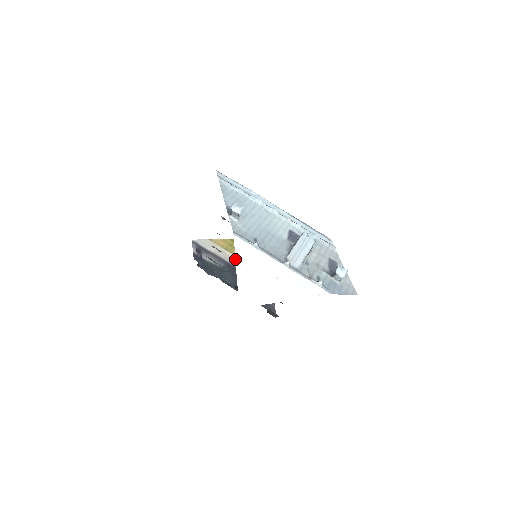
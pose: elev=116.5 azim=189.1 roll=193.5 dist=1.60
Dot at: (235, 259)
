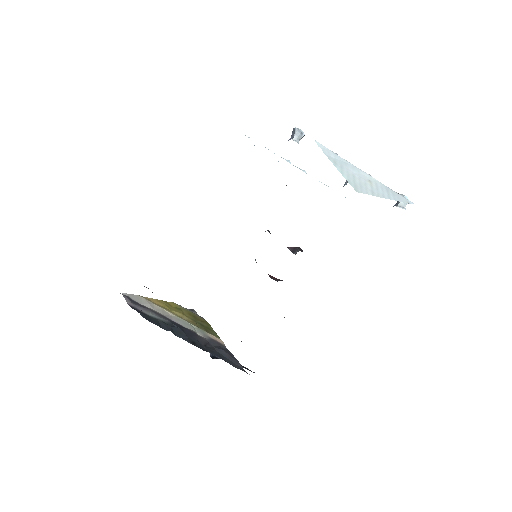
Dot at: occluded
